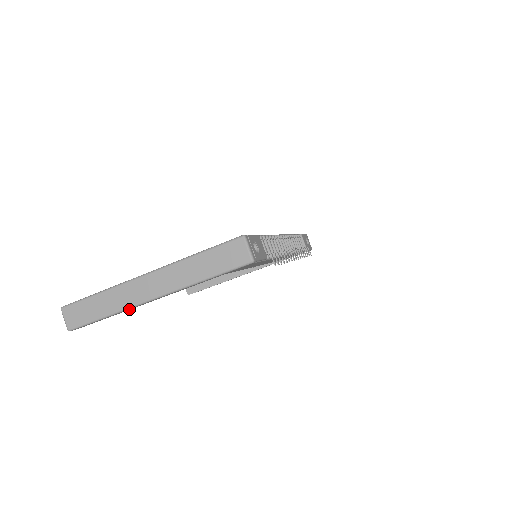
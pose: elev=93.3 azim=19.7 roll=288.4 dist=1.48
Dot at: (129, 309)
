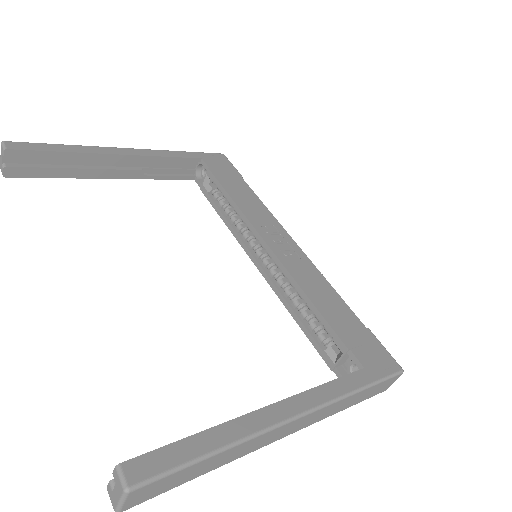
Dot at: occluded
